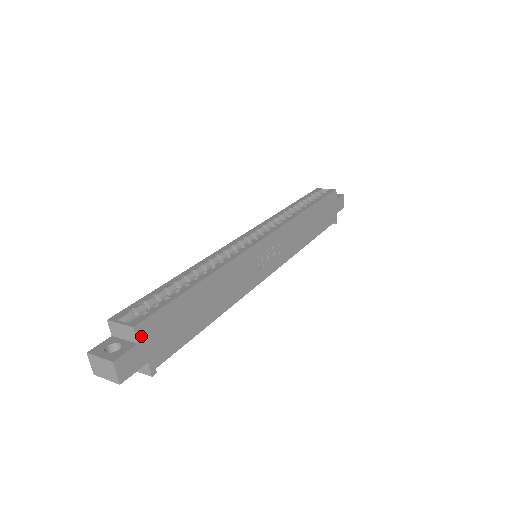
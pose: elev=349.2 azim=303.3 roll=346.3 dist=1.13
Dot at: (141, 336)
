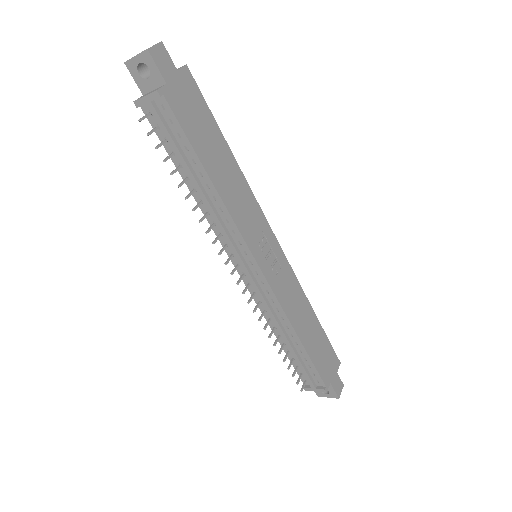
Dot at: (182, 74)
